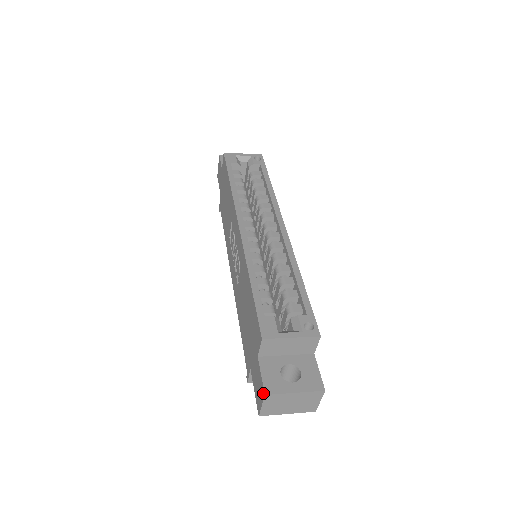
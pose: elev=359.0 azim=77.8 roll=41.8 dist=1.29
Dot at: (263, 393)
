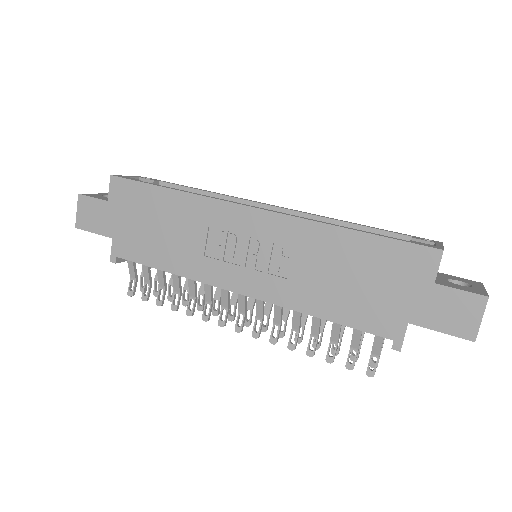
Dot at: (482, 300)
